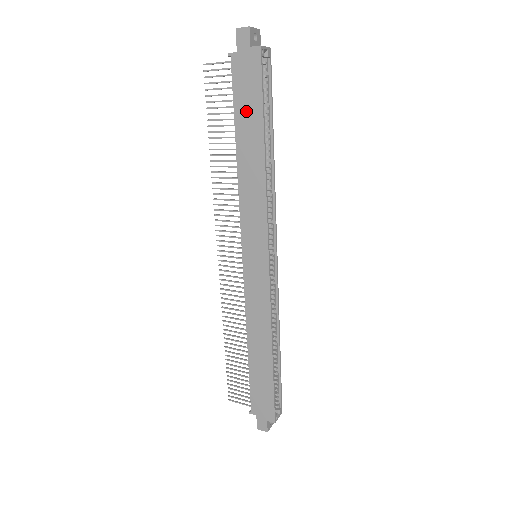
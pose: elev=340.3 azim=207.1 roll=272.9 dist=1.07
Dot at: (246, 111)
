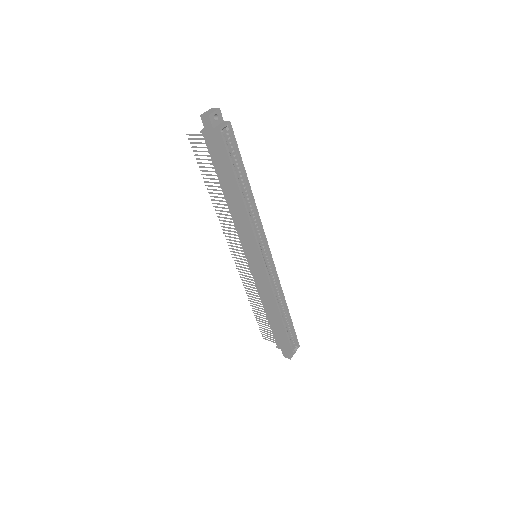
Dot at: (222, 169)
